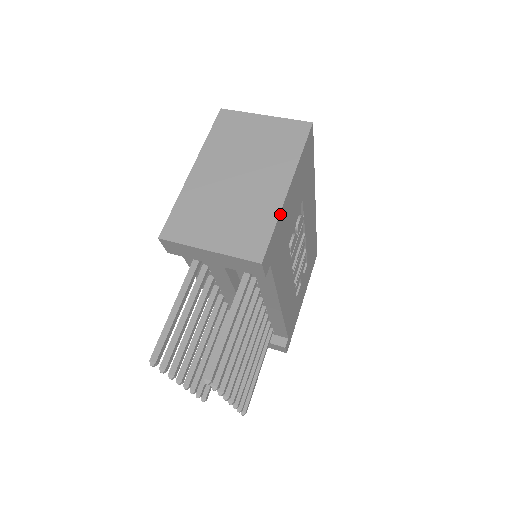
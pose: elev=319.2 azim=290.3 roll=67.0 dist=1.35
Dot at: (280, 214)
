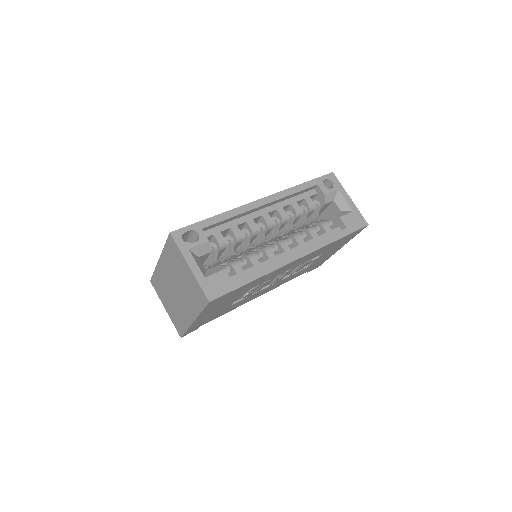
Dot at: (190, 327)
